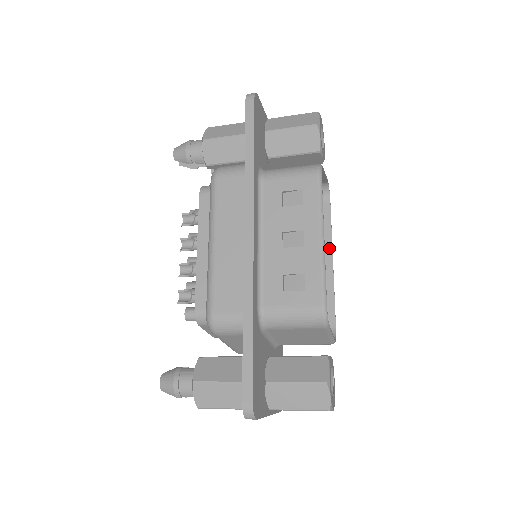
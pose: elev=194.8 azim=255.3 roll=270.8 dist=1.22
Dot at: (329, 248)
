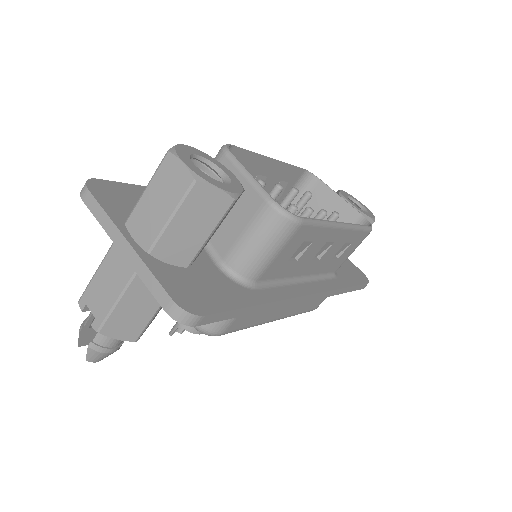
Dot at: occluded
